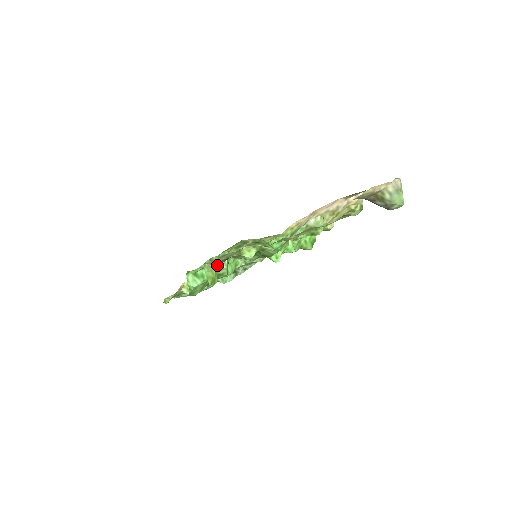
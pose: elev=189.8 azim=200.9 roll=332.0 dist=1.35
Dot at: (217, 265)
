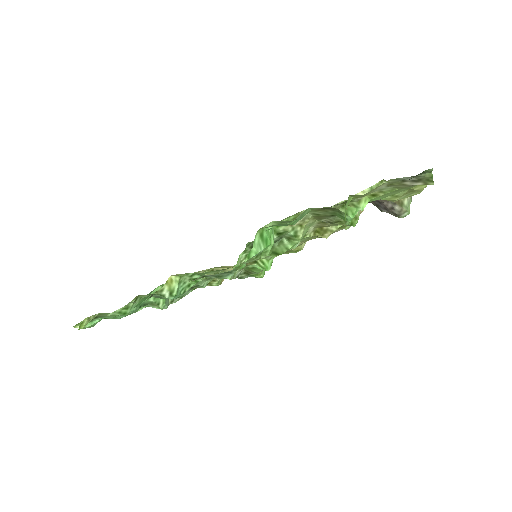
Dot at: occluded
